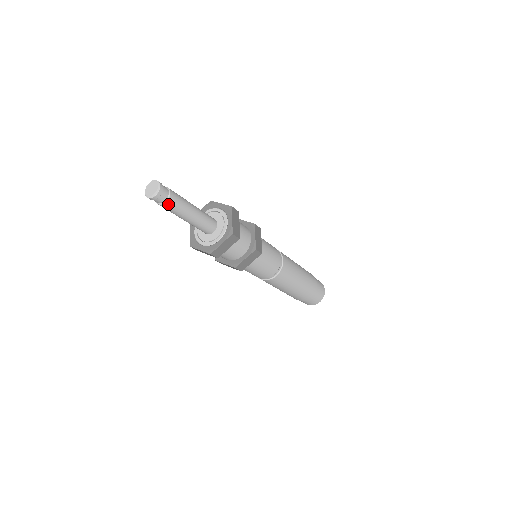
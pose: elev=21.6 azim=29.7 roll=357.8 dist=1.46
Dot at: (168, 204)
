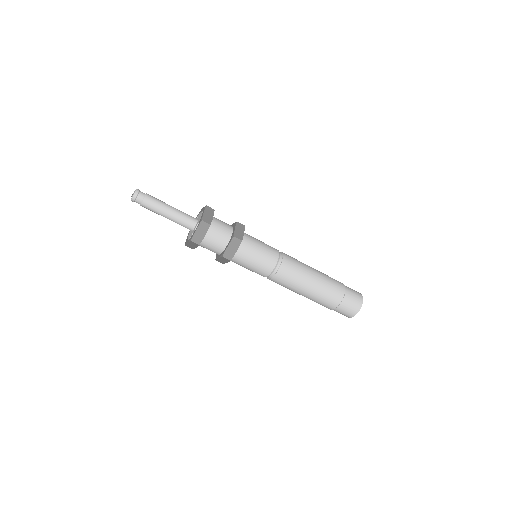
Dot at: (148, 197)
